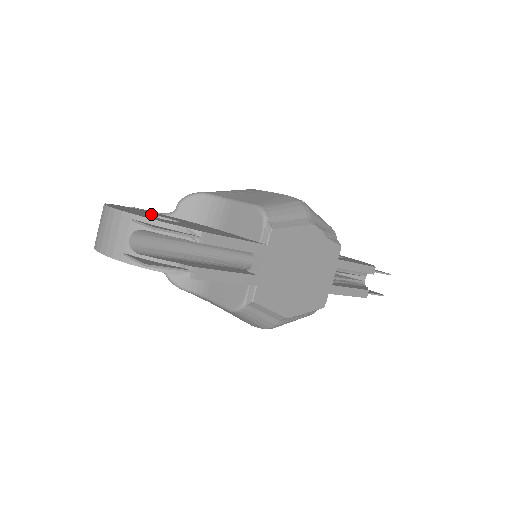
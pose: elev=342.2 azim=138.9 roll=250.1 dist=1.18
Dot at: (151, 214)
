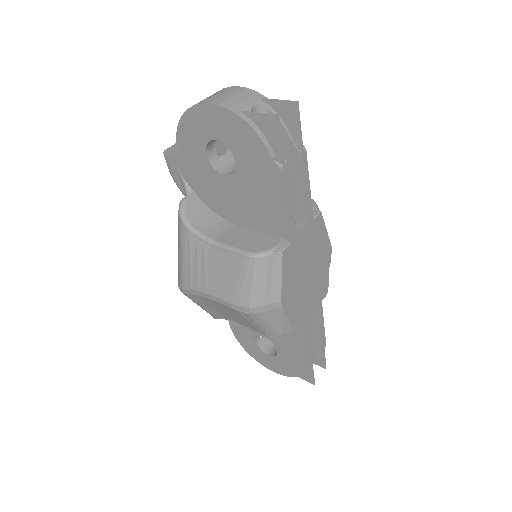
Dot at: occluded
